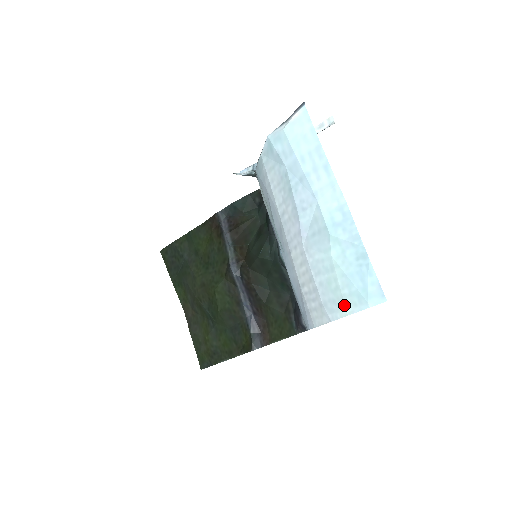
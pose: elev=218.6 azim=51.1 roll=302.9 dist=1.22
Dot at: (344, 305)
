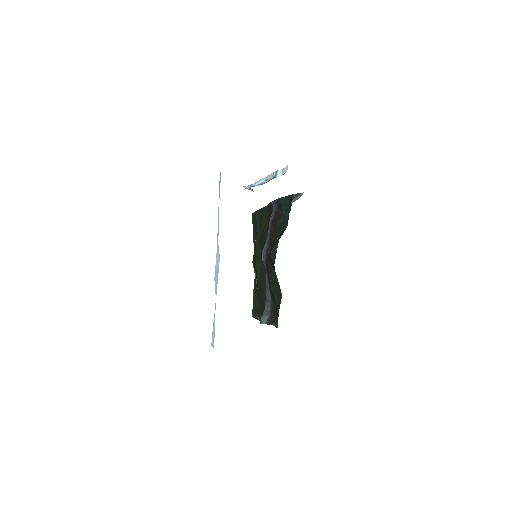
Dot at: occluded
